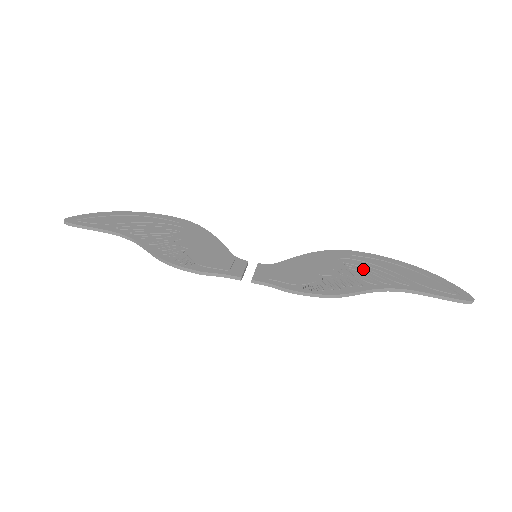
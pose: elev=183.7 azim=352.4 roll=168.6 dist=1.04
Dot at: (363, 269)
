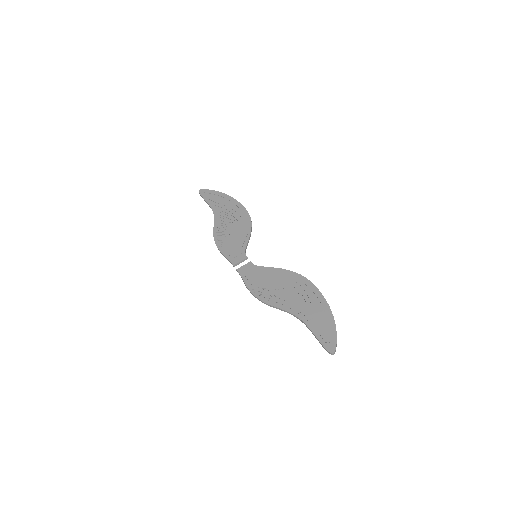
Dot at: (297, 296)
